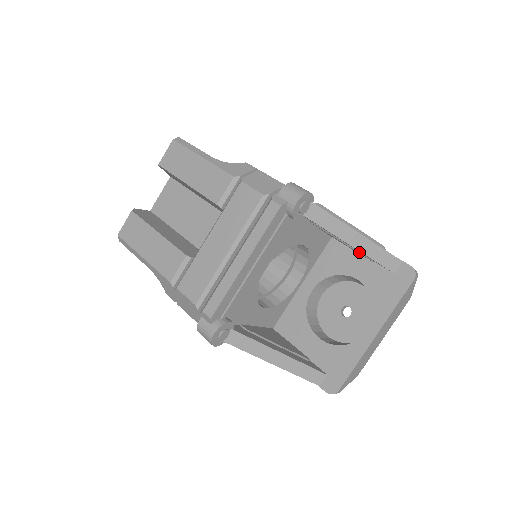
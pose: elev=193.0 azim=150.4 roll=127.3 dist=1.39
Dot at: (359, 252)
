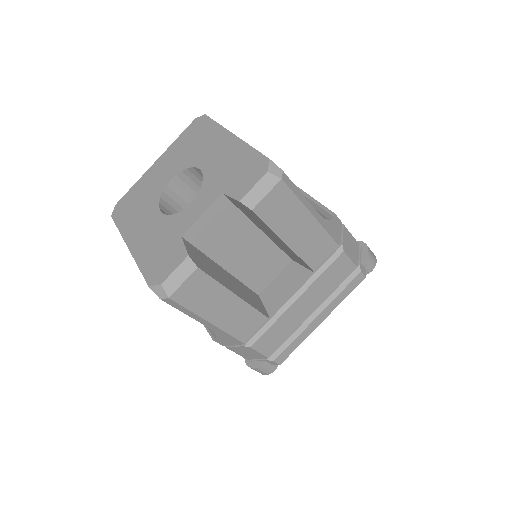
Dot at: occluded
